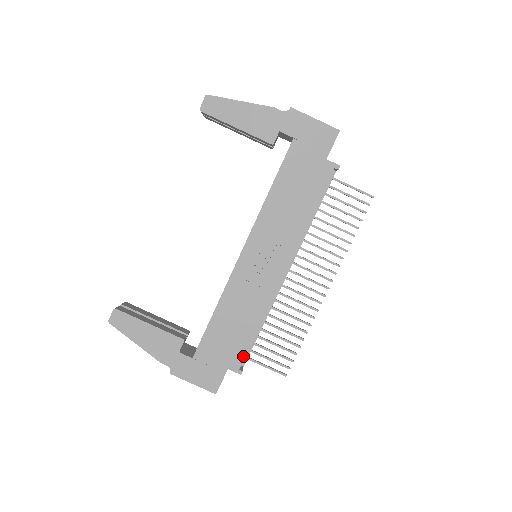
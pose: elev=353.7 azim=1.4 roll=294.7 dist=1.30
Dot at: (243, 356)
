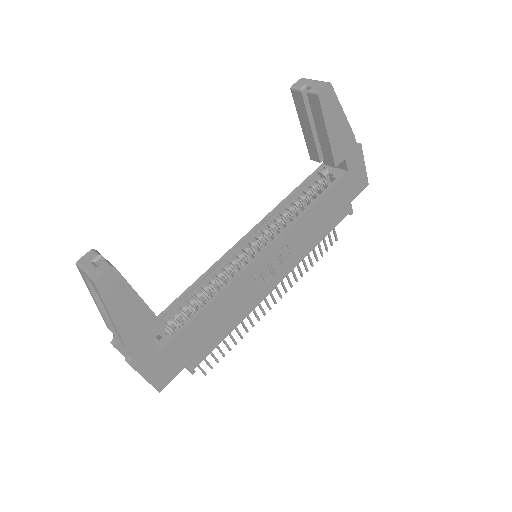
Dot at: (205, 356)
